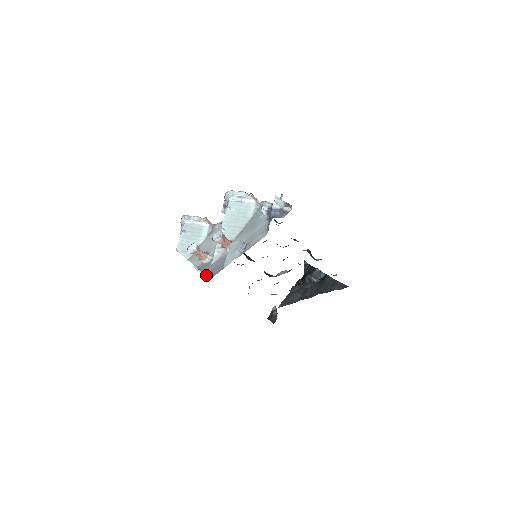
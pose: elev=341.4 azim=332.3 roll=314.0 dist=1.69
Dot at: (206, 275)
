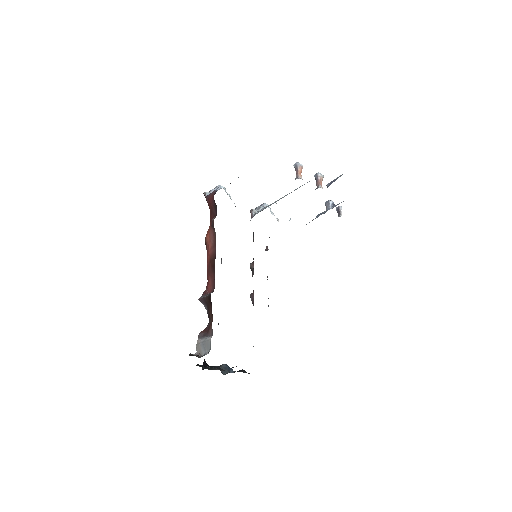
Dot at: occluded
